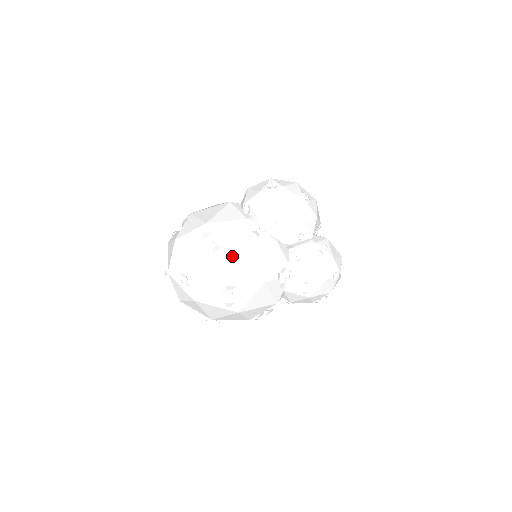
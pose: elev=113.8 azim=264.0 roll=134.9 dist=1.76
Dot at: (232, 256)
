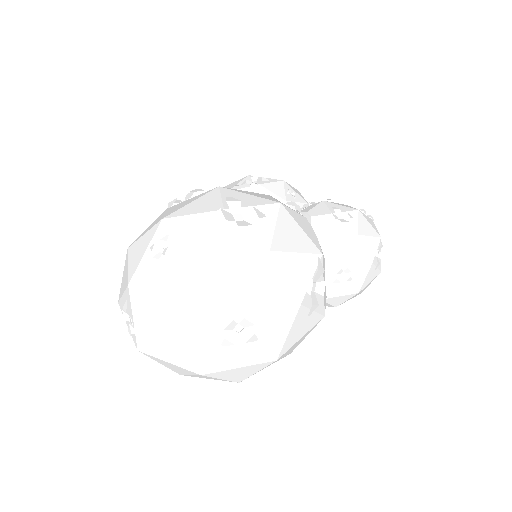
Dot at: (216, 191)
